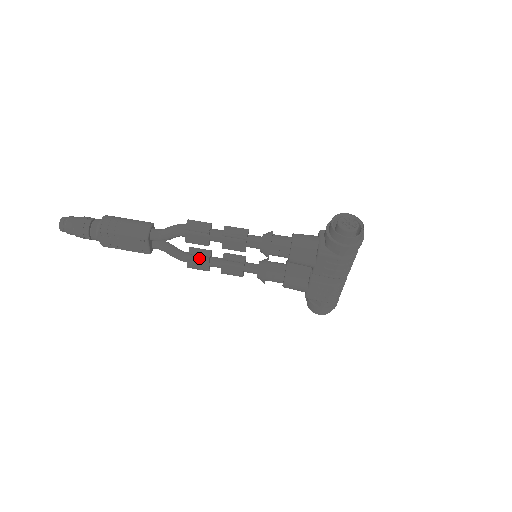
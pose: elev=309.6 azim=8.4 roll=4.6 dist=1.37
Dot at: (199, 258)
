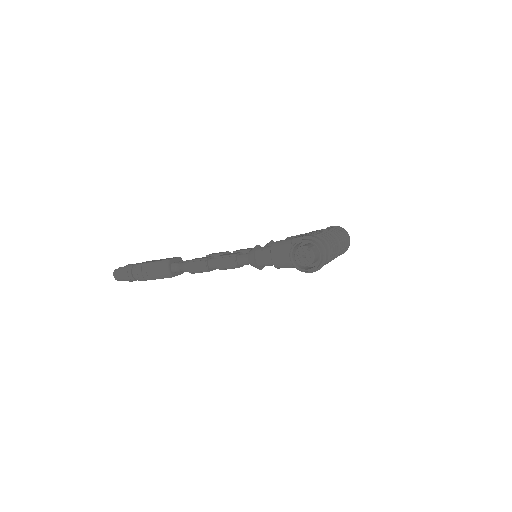
Dot at: occluded
